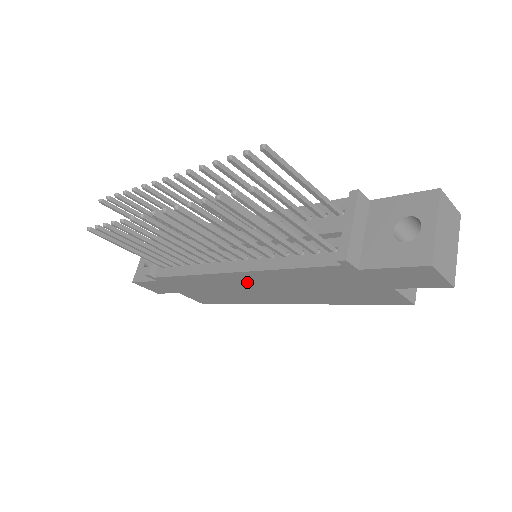
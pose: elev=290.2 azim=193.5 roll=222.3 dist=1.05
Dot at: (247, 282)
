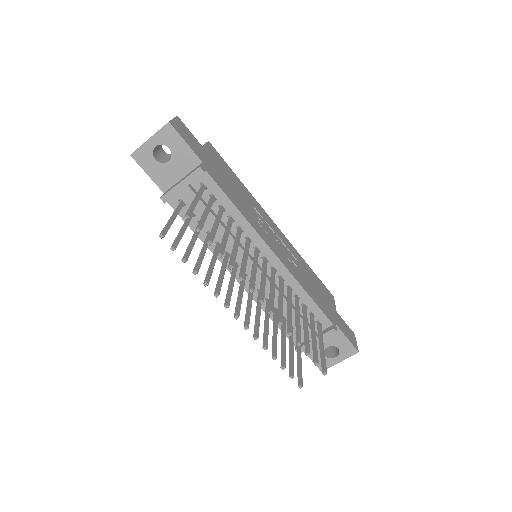
Dot at: occluded
